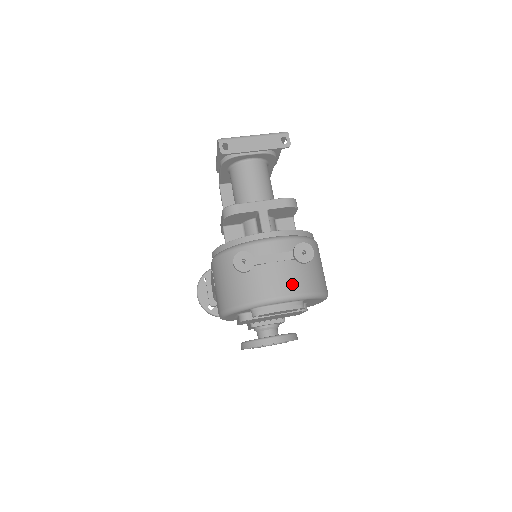
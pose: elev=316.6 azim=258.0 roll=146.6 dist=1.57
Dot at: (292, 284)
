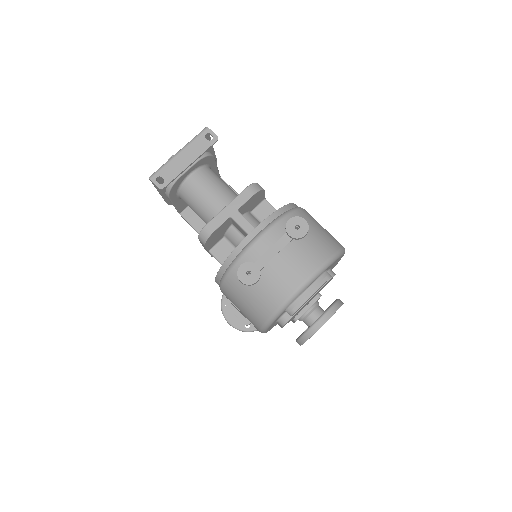
Dot at: (306, 263)
